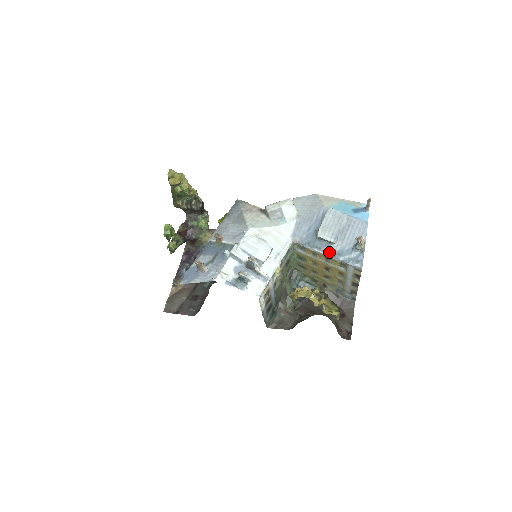
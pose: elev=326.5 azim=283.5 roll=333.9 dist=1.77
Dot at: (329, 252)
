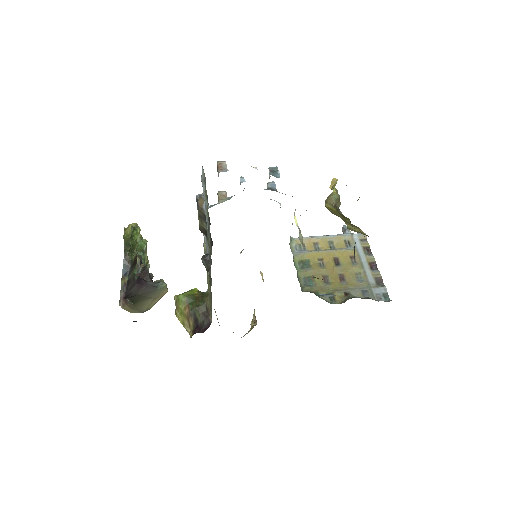
Dot at: (328, 236)
